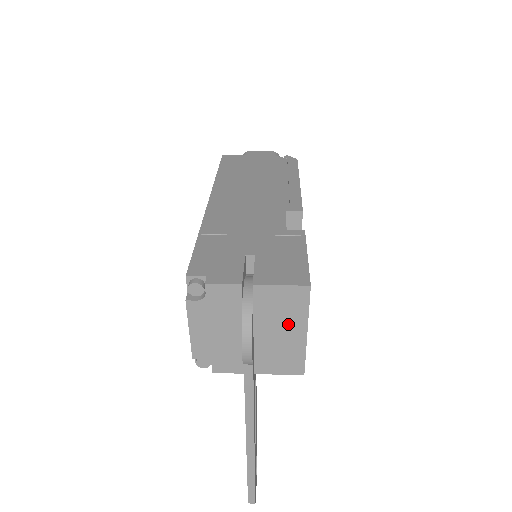
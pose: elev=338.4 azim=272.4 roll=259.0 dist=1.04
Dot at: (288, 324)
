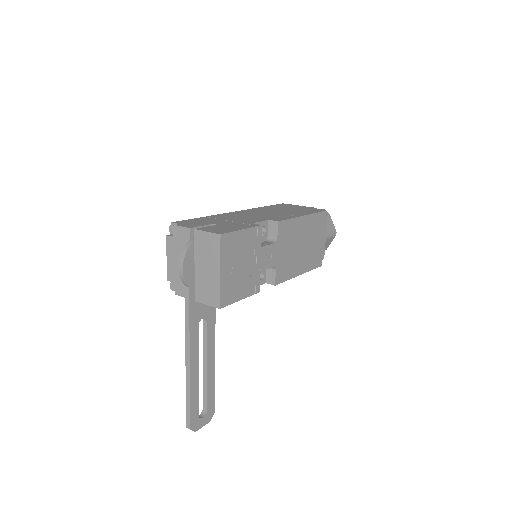
Dot at: (211, 263)
